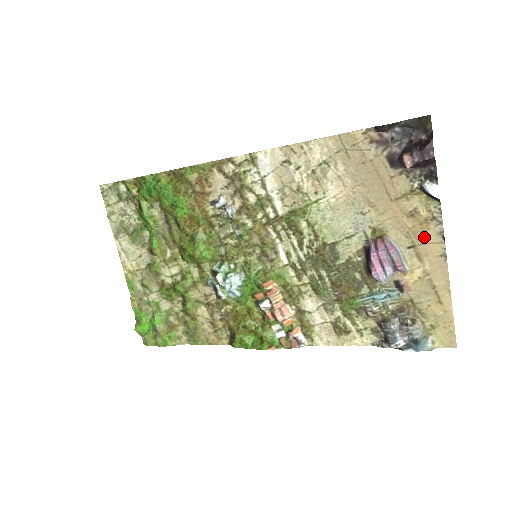
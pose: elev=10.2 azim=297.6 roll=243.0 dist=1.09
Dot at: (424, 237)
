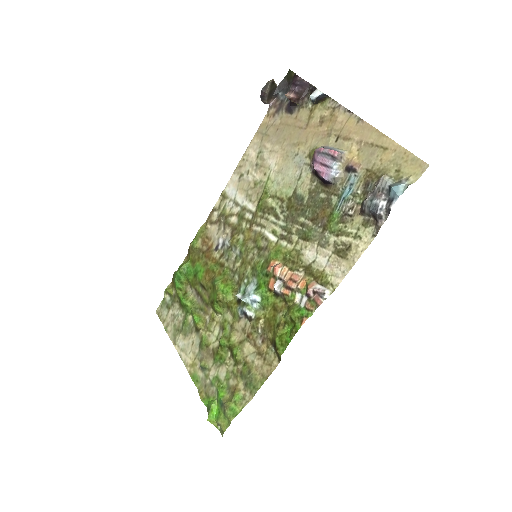
Dot at: (339, 125)
